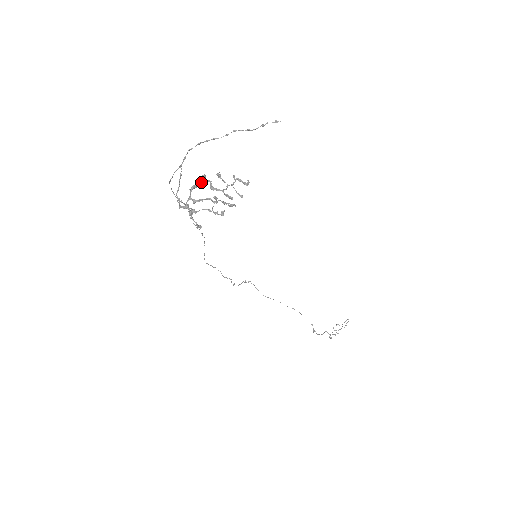
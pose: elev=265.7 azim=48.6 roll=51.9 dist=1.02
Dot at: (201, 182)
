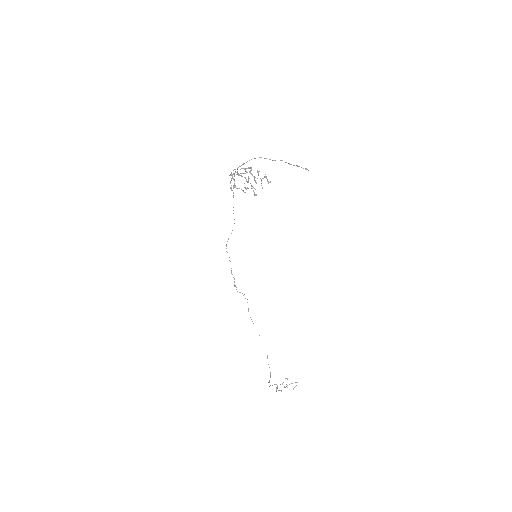
Dot at: occluded
